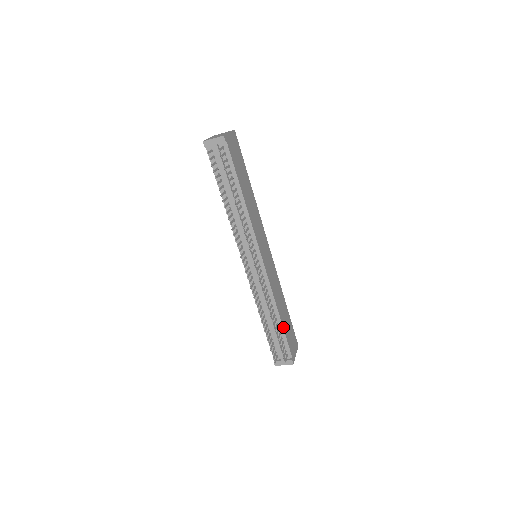
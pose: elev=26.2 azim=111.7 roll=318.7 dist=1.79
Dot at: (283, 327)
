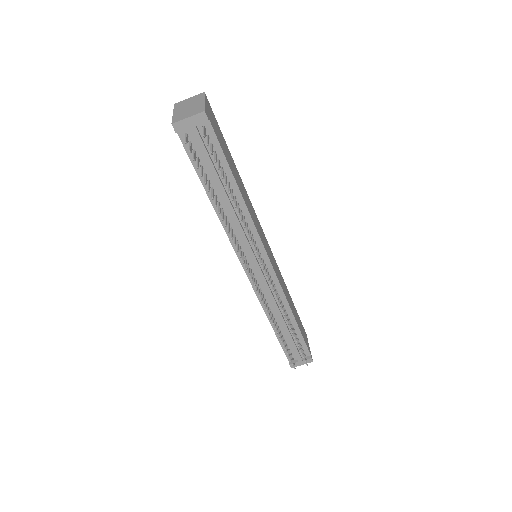
Dot at: (299, 328)
